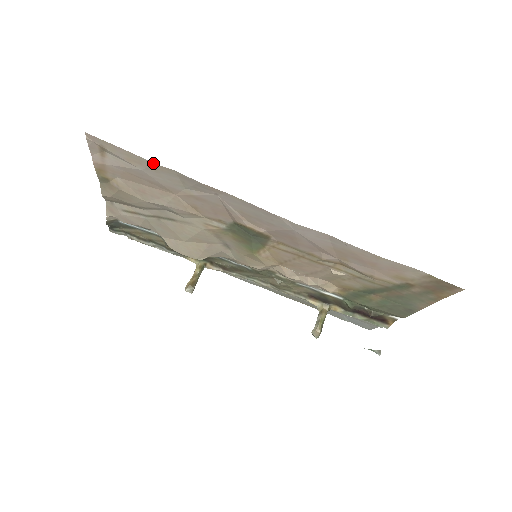
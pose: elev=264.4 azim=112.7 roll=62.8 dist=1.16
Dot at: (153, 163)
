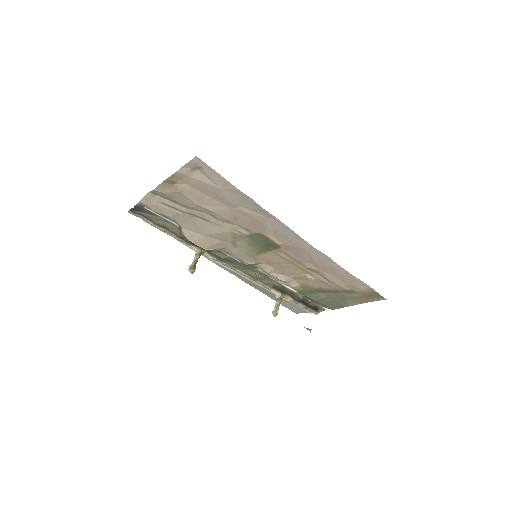
Dot at: (237, 189)
